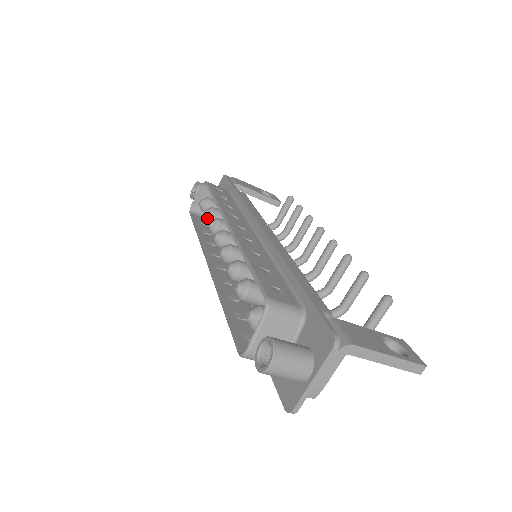
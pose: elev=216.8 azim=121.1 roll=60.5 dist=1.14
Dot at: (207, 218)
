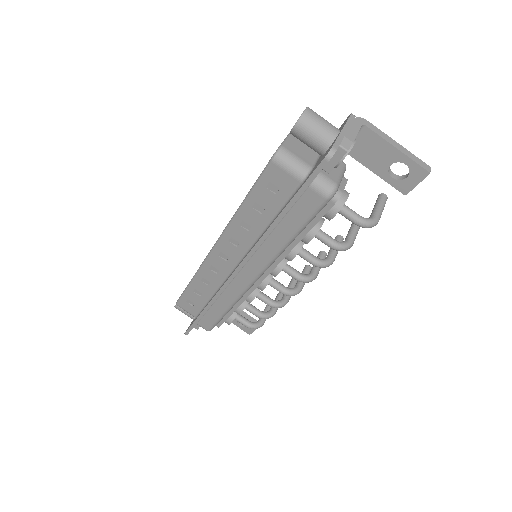
Dot at: occluded
